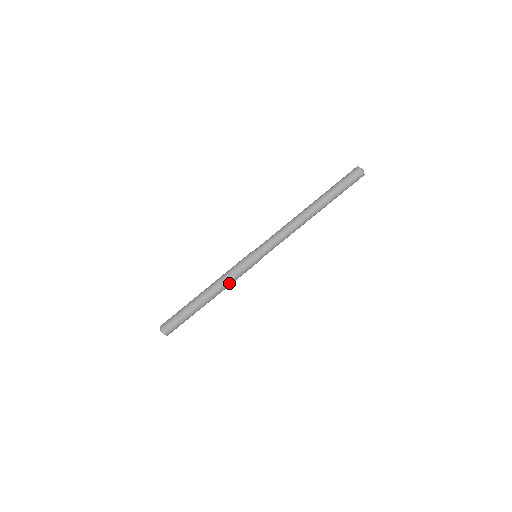
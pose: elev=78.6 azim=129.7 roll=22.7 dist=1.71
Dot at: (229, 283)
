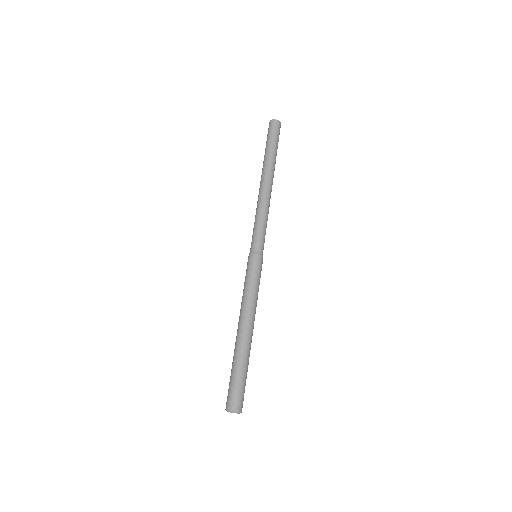
Dot at: occluded
